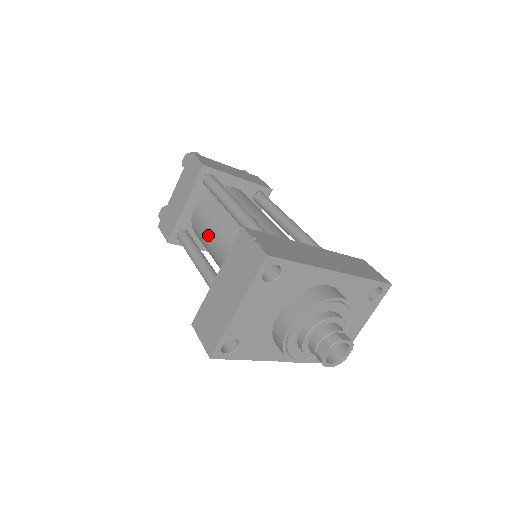
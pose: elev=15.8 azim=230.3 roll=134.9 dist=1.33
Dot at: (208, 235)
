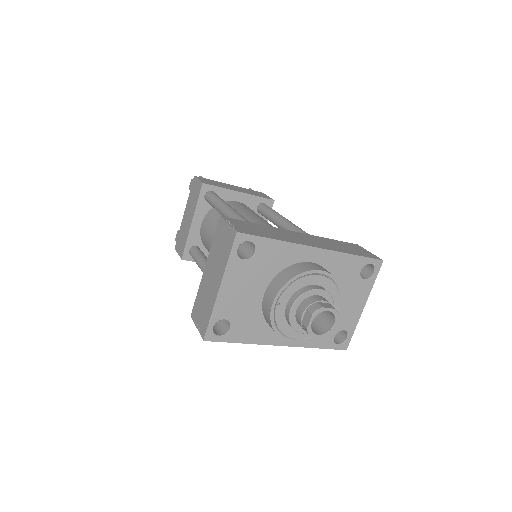
Dot at: occluded
